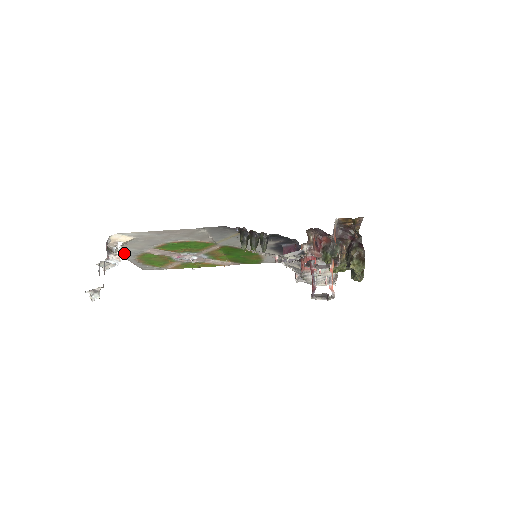
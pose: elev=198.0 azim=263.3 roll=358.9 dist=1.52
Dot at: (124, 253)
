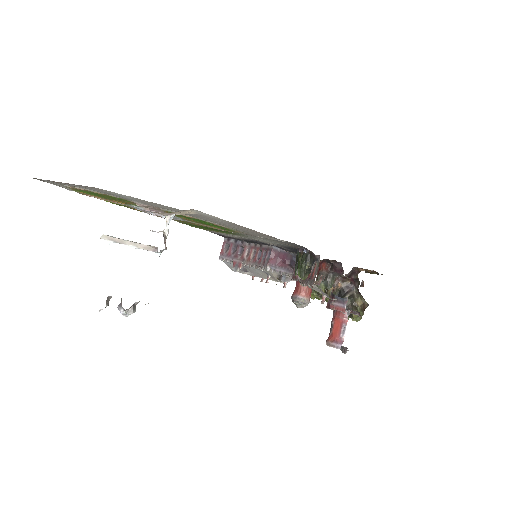
Dot at: (98, 189)
